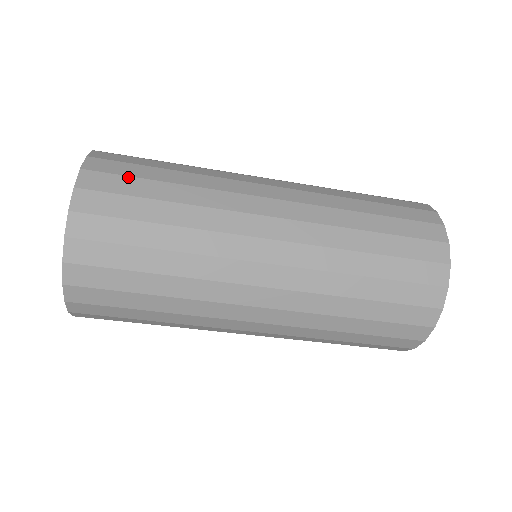
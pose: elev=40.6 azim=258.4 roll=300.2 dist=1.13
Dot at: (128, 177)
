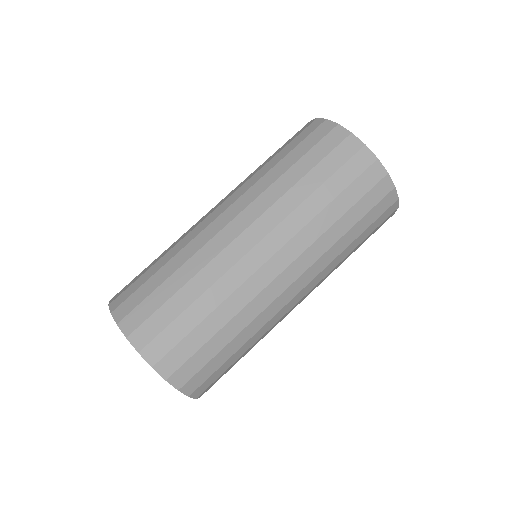
Dot at: (134, 282)
